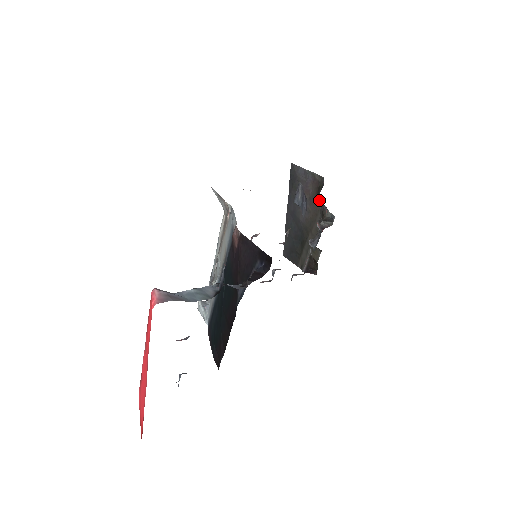
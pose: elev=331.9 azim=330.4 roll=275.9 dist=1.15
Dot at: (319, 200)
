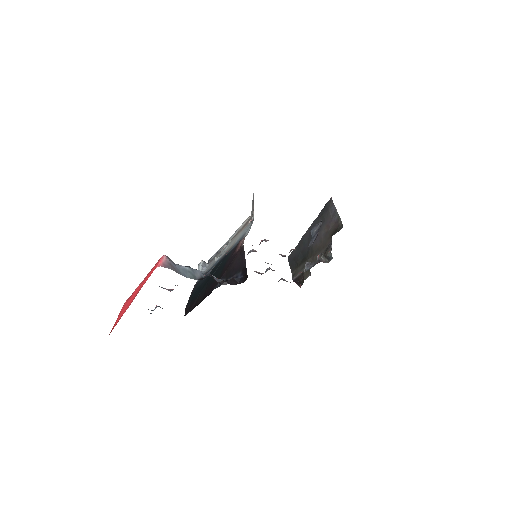
Dot at: (331, 239)
